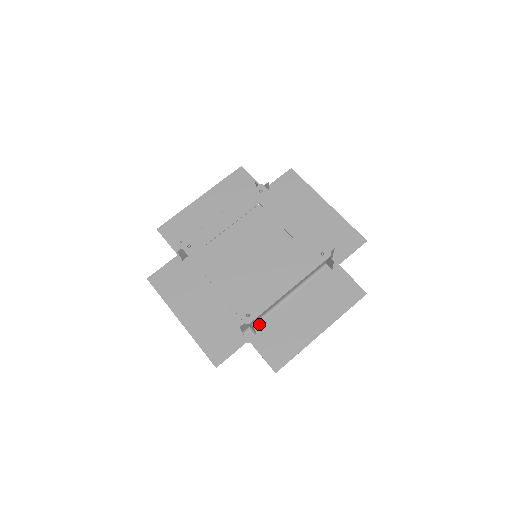
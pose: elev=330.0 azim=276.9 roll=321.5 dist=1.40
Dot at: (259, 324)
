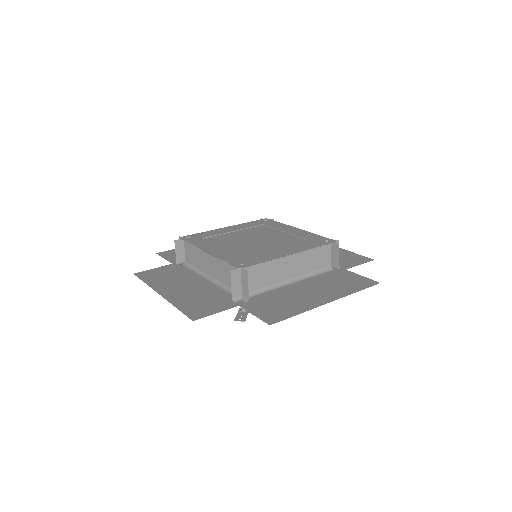
Dot at: (253, 297)
